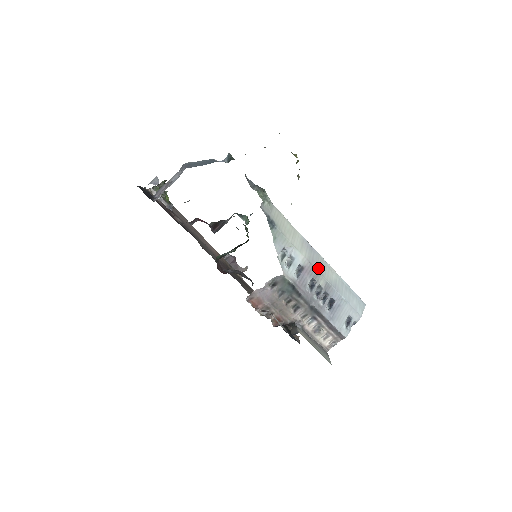
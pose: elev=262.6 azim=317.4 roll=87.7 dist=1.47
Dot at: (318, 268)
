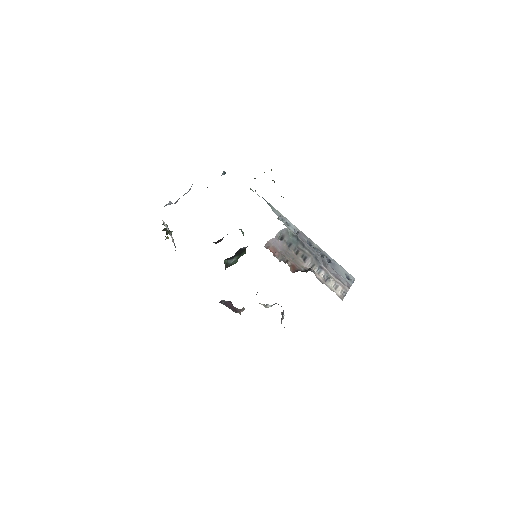
Dot at: occluded
